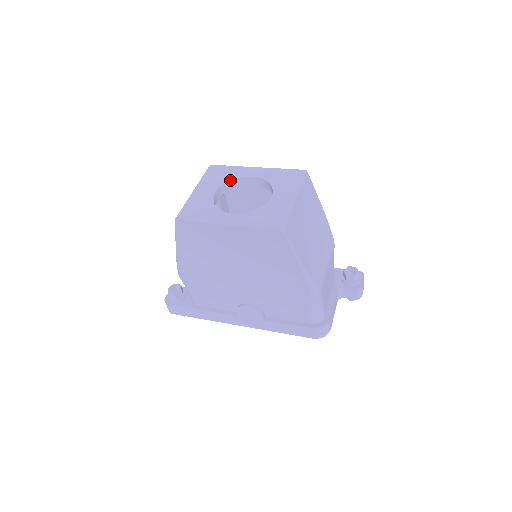
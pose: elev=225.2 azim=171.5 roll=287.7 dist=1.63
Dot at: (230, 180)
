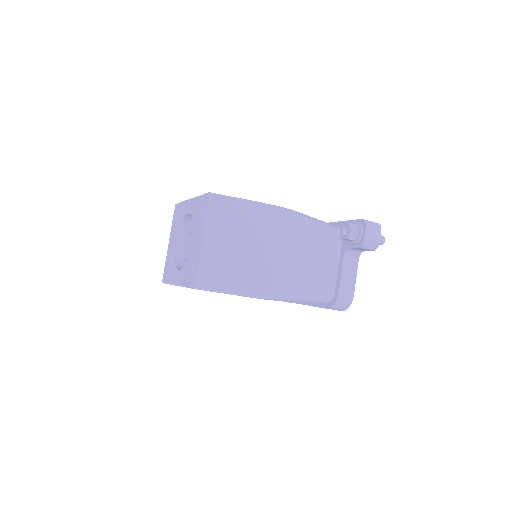
Dot at: (180, 223)
